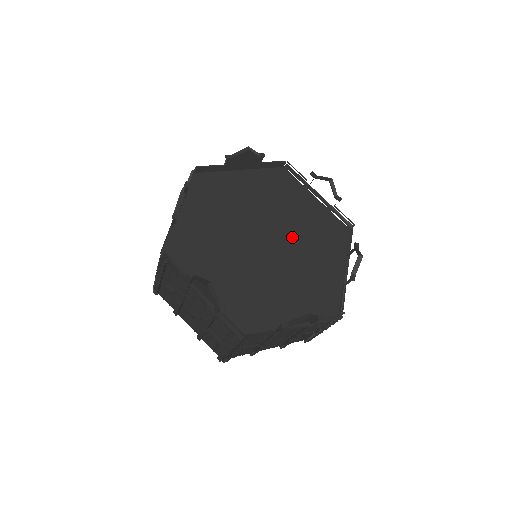
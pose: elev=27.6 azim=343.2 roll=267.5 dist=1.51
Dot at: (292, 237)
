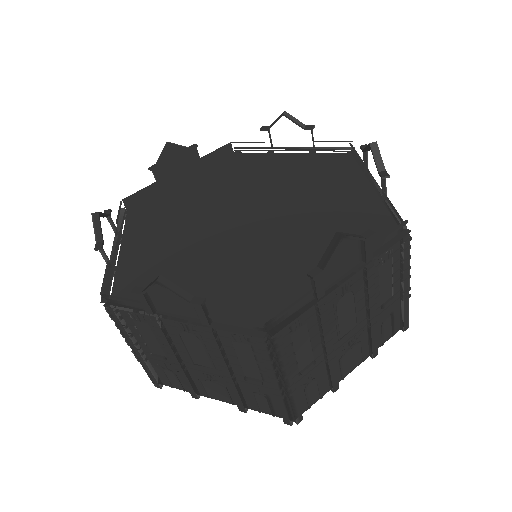
Dot at: (279, 198)
